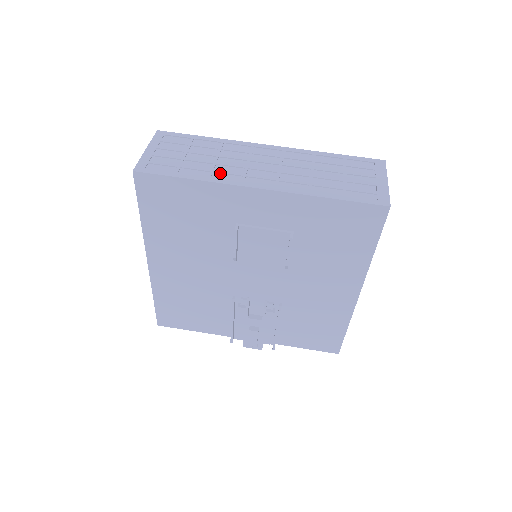
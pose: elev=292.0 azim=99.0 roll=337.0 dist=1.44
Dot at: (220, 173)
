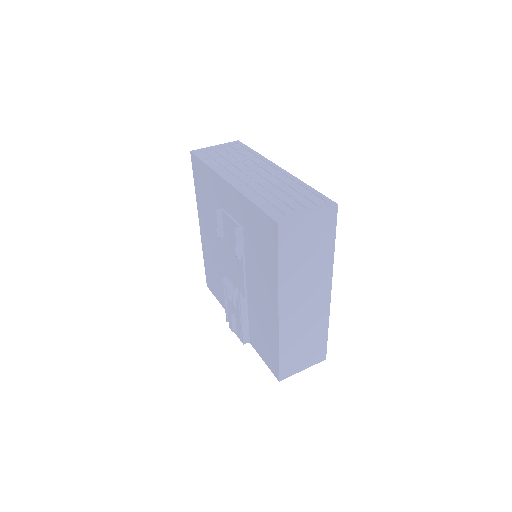
Dot at: (225, 168)
